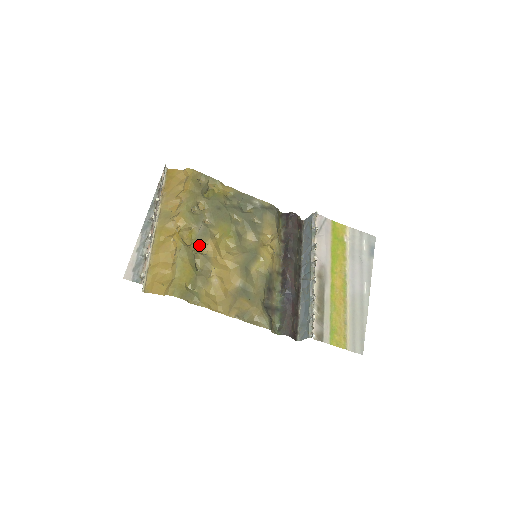
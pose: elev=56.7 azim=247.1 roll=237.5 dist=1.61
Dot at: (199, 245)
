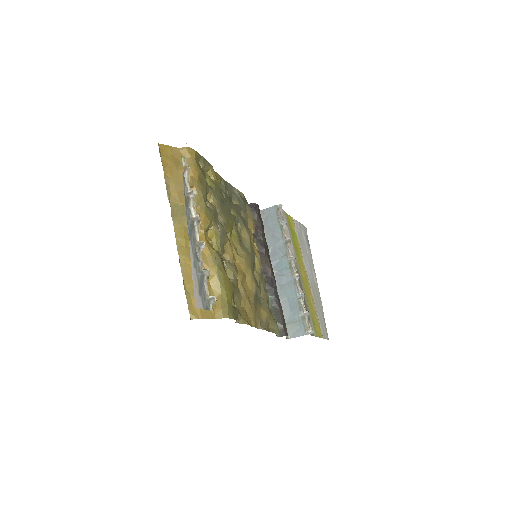
Dot at: (222, 249)
